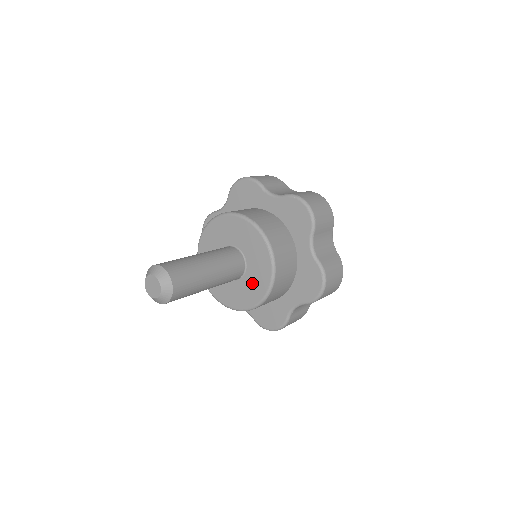
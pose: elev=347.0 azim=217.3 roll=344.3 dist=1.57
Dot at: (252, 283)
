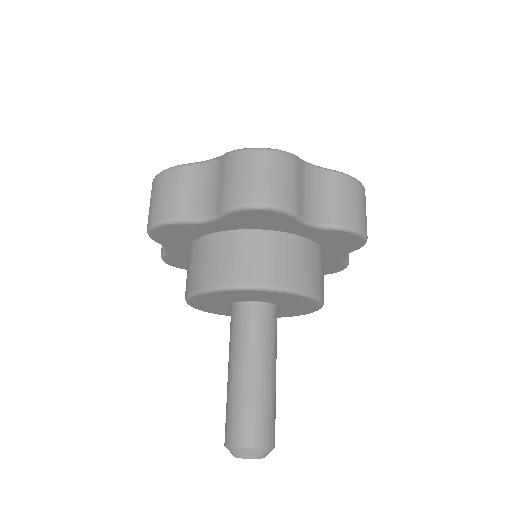
Dot at: (295, 306)
